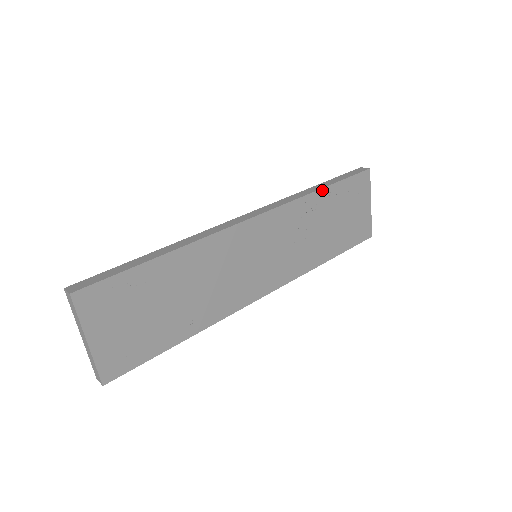
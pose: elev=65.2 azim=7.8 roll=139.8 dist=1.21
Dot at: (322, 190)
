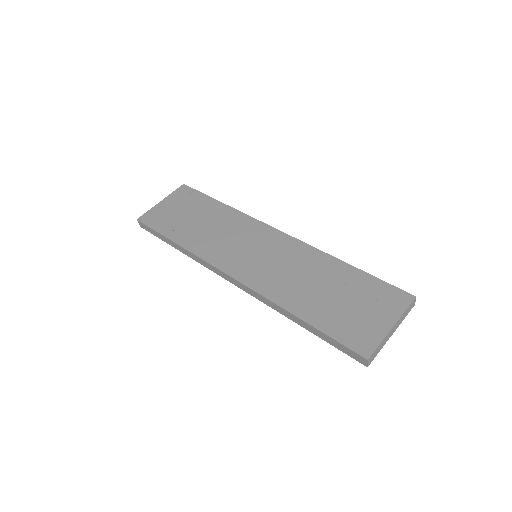
Dot at: (344, 264)
